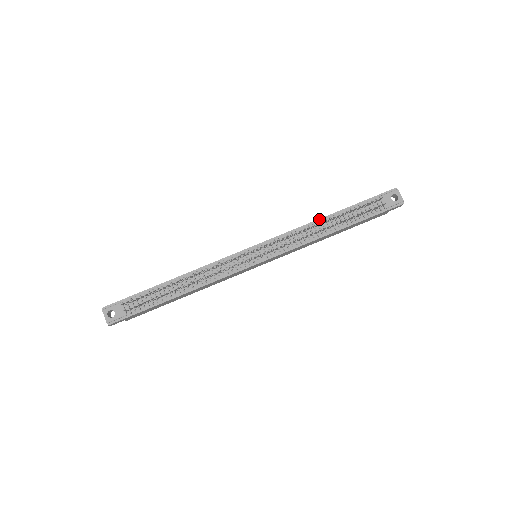
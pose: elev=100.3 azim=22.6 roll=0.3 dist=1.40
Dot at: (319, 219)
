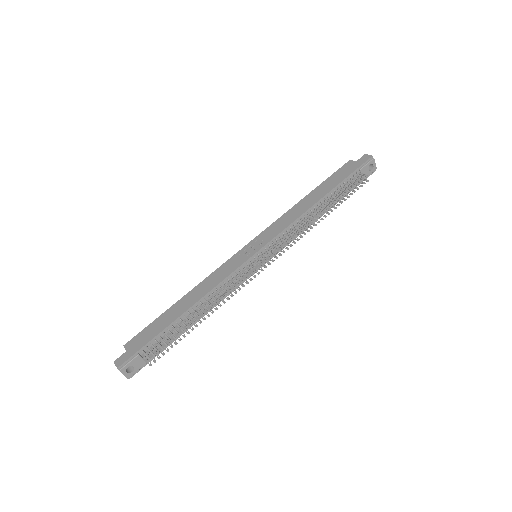
Dot at: (312, 206)
